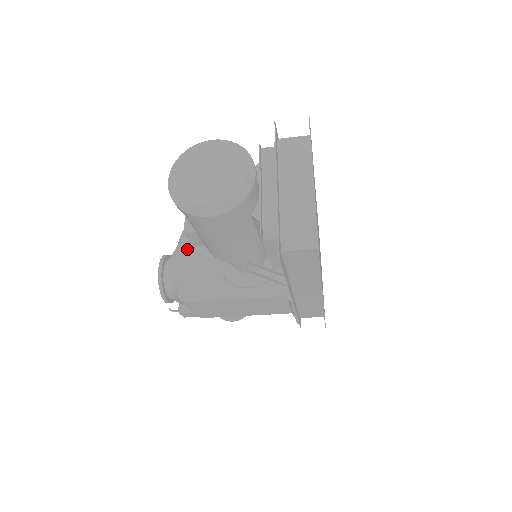
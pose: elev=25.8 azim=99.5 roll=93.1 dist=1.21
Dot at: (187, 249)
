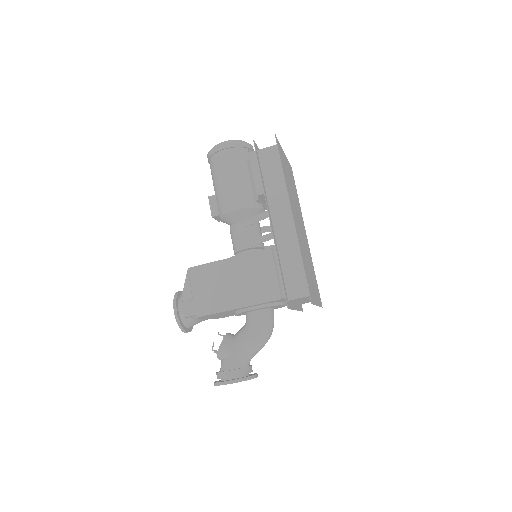
Dot at: occluded
